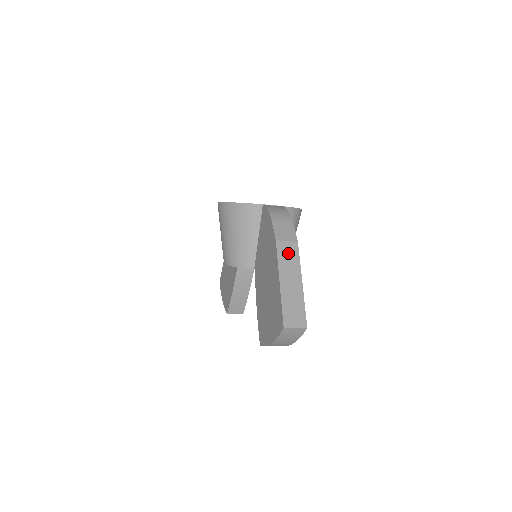
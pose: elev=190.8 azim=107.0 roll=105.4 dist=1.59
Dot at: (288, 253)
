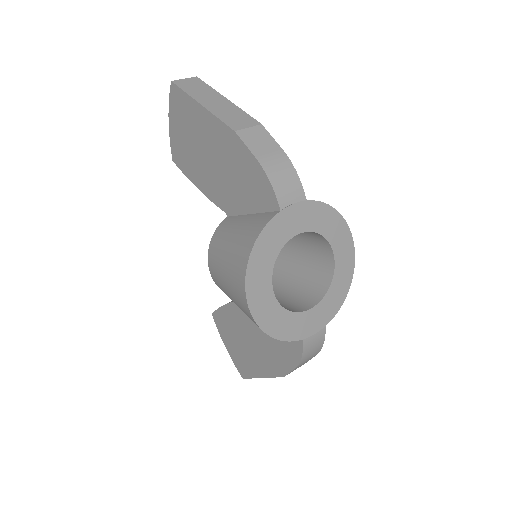
Dot at: occluded
